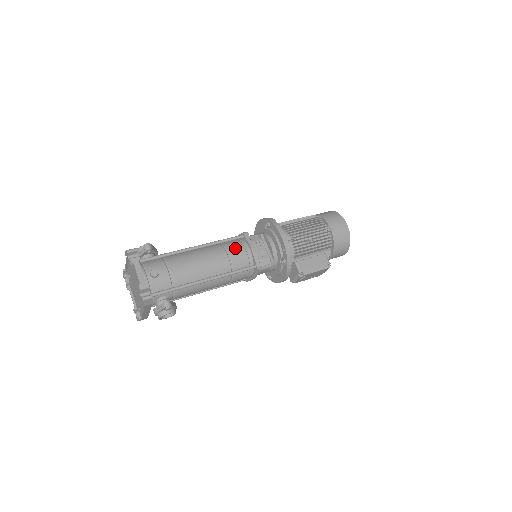
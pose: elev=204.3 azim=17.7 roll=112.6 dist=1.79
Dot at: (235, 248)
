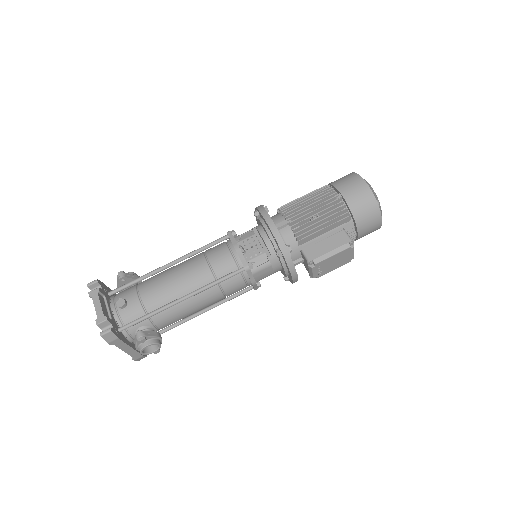
Dot at: (217, 252)
